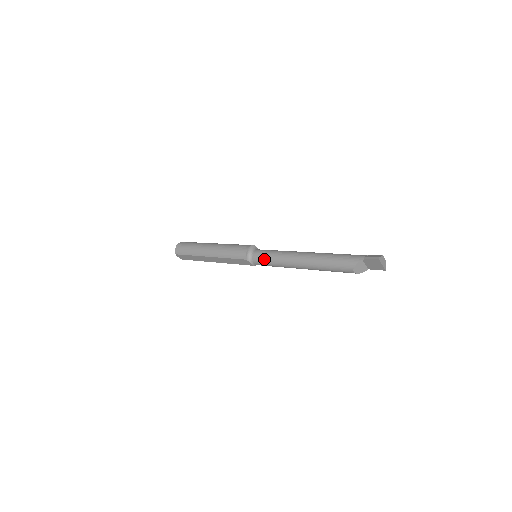
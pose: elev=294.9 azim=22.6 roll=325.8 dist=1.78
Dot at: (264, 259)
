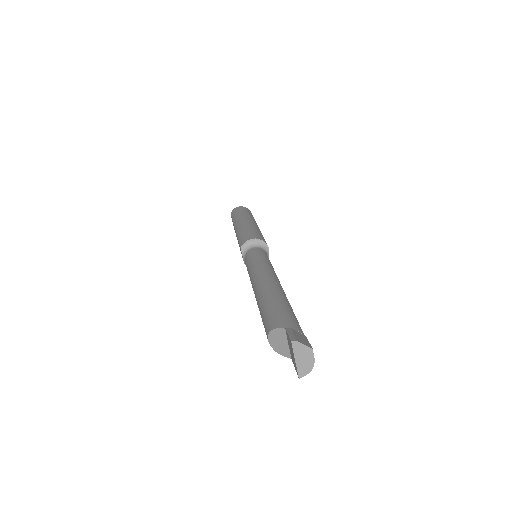
Dot at: (249, 259)
